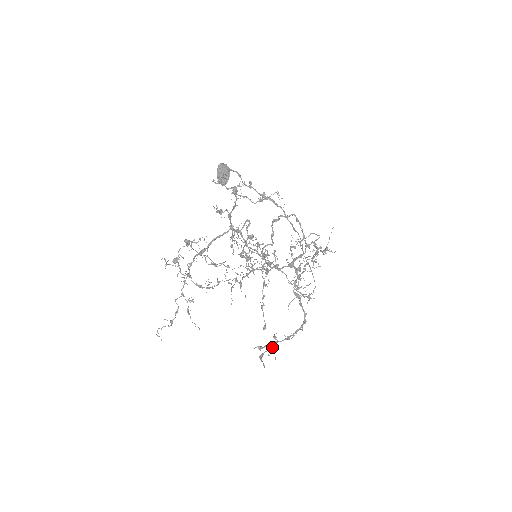
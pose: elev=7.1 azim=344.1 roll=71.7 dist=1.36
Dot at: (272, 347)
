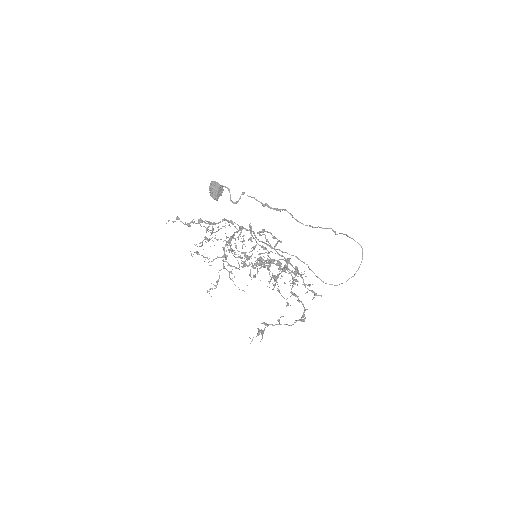
Dot at: (262, 331)
